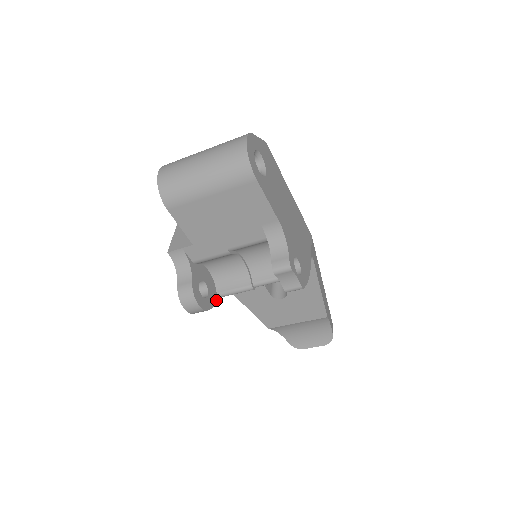
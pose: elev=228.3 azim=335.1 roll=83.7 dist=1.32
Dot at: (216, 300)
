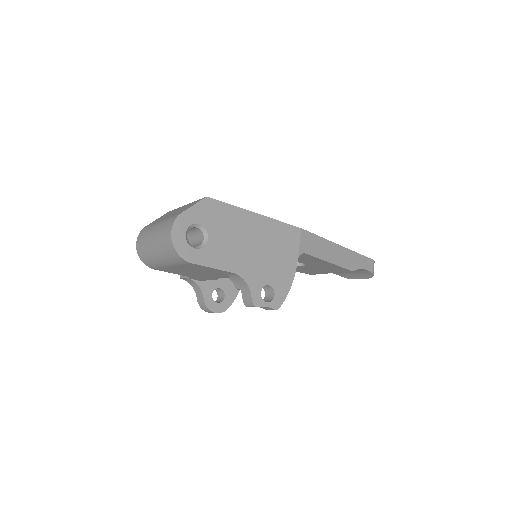
Dot at: (236, 294)
